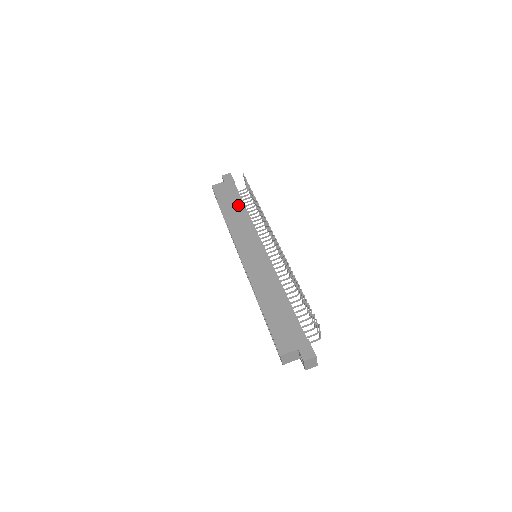
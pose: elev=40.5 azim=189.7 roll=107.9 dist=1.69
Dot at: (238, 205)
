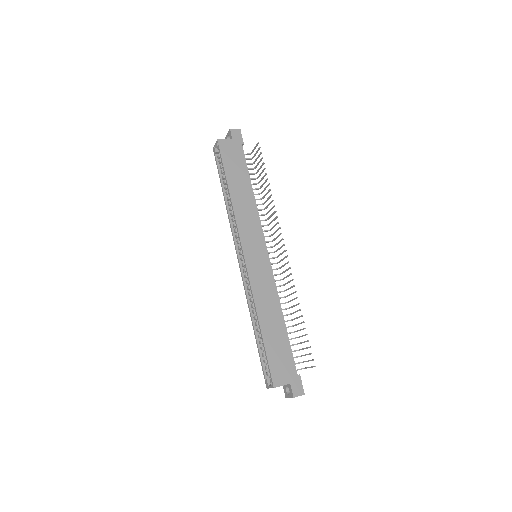
Dot at: (246, 183)
